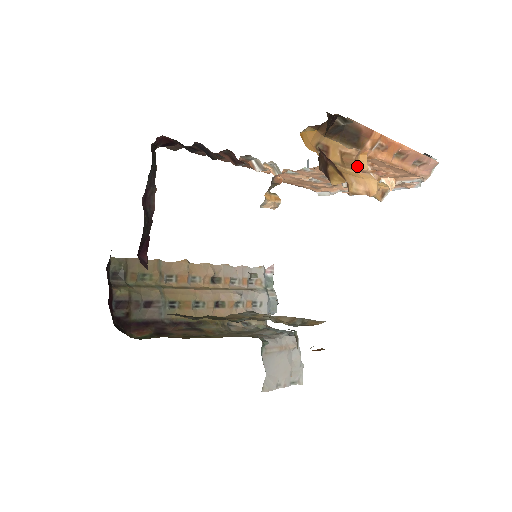
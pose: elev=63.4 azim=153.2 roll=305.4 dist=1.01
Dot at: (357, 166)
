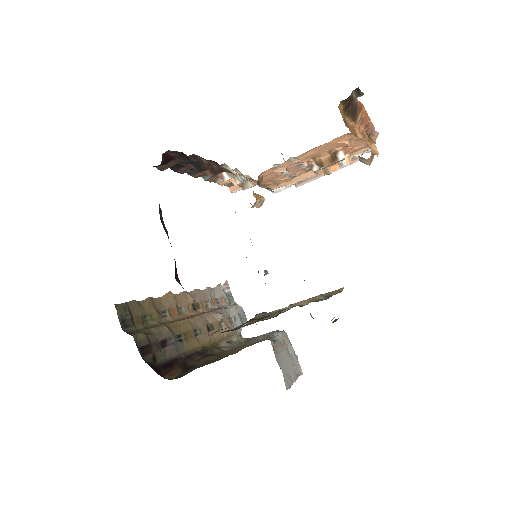
Dot at: (357, 136)
